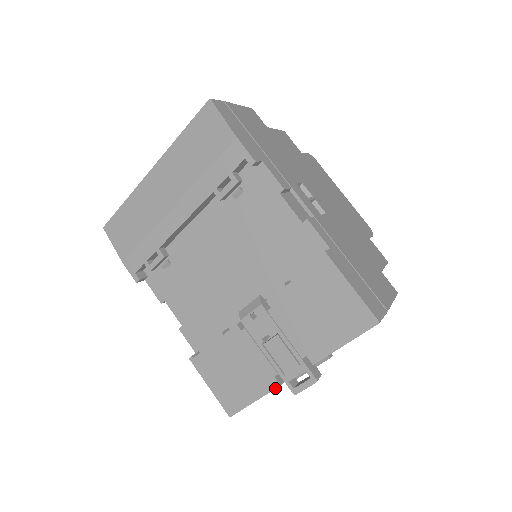
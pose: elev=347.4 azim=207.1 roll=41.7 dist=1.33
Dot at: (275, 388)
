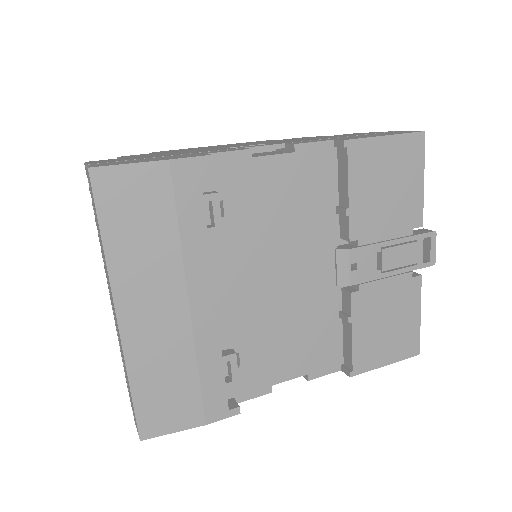
Dot at: (421, 283)
